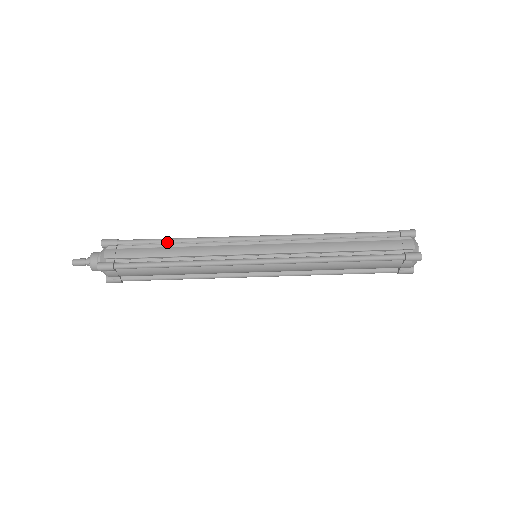
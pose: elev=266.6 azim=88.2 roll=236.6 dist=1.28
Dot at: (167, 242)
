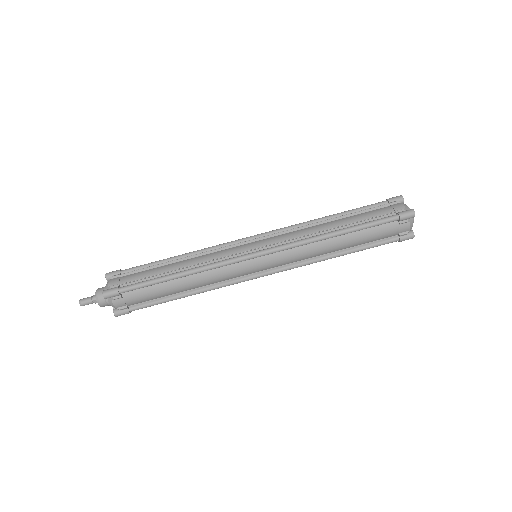
Dot at: (168, 261)
